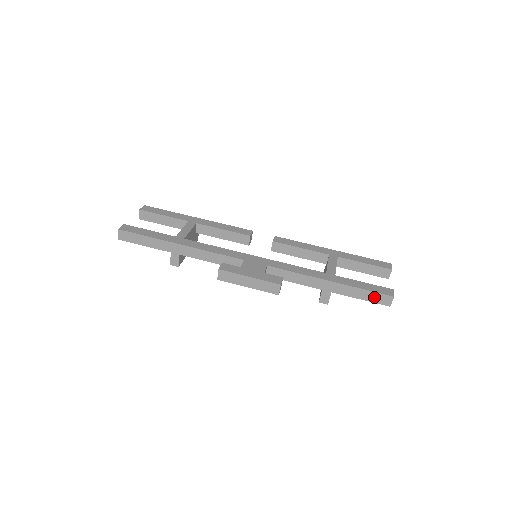
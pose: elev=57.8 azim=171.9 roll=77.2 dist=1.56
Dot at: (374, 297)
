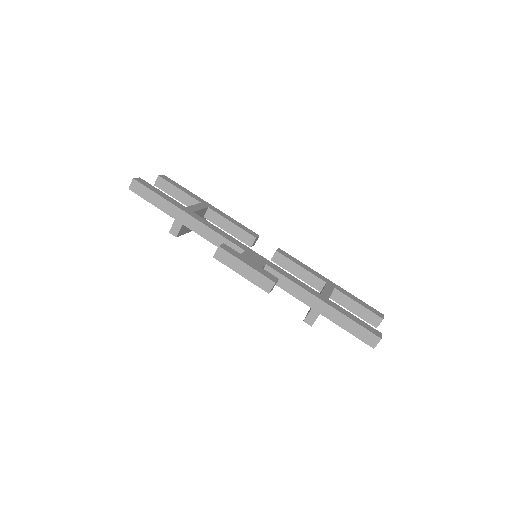
Dot at: (361, 333)
